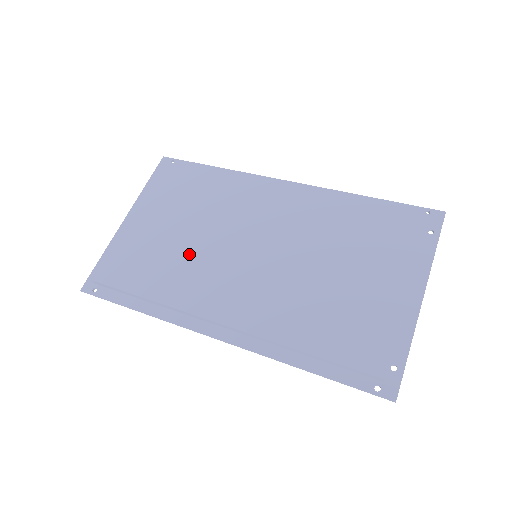
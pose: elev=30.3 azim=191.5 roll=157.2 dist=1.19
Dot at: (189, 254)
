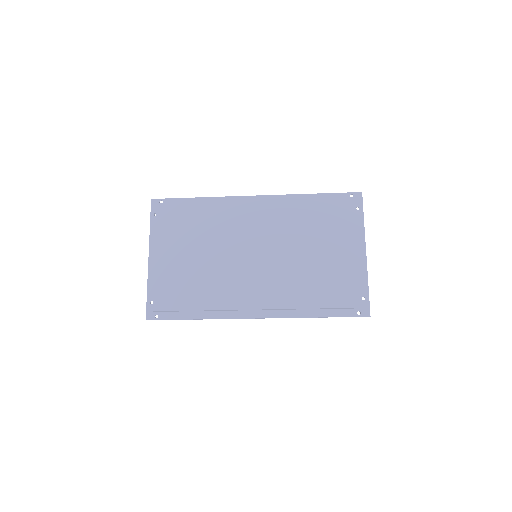
Dot at: (214, 271)
